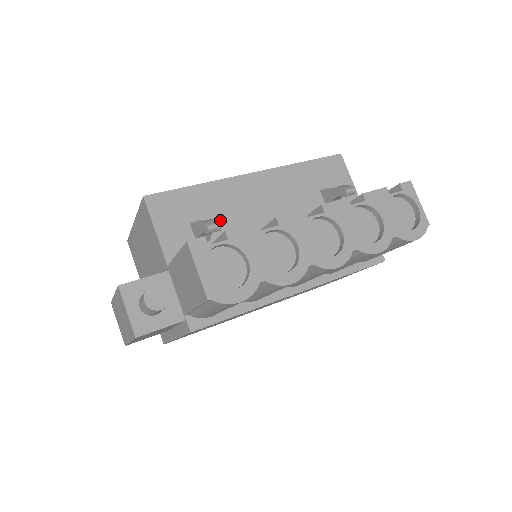
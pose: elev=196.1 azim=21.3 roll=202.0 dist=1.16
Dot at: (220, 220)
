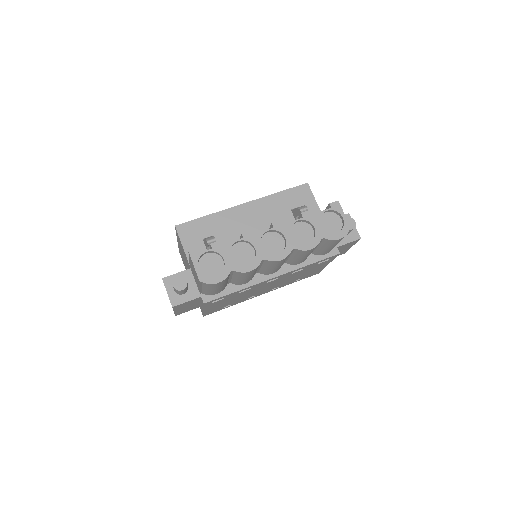
Dot at: (222, 236)
